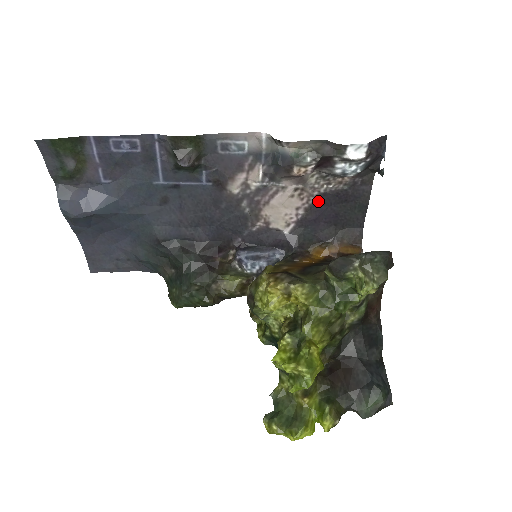
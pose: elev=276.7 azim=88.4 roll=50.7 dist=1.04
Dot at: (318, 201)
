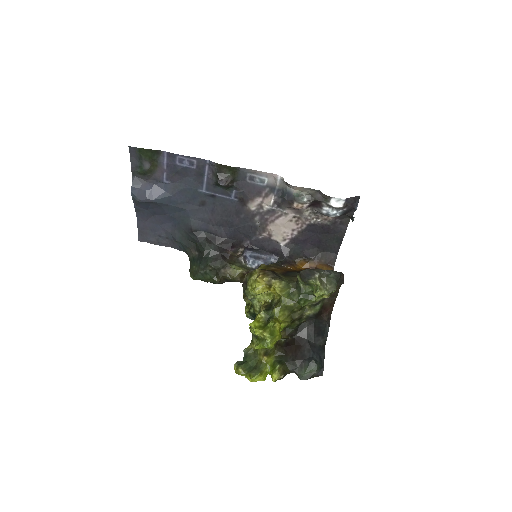
Dot at: (308, 228)
